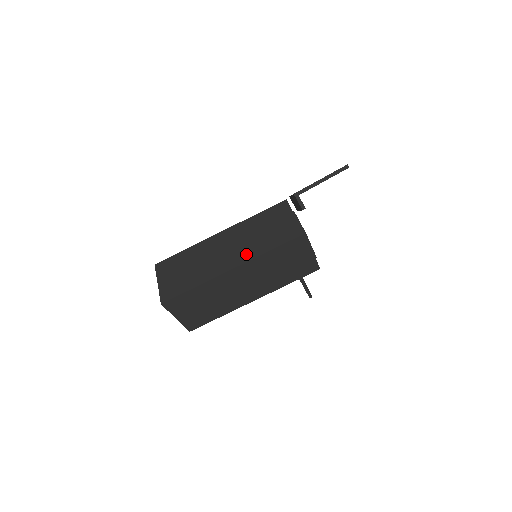
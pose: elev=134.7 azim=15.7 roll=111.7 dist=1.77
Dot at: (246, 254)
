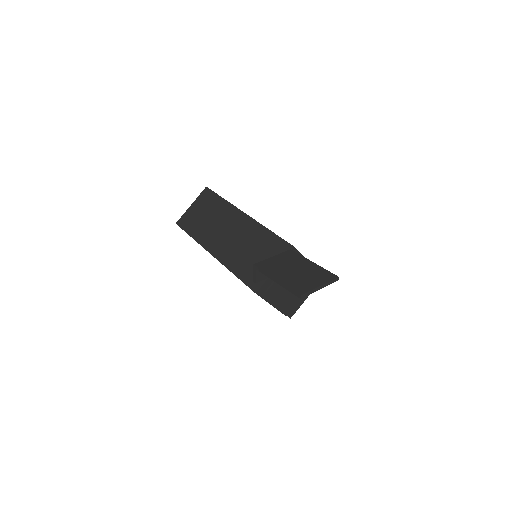
Dot at: (226, 255)
